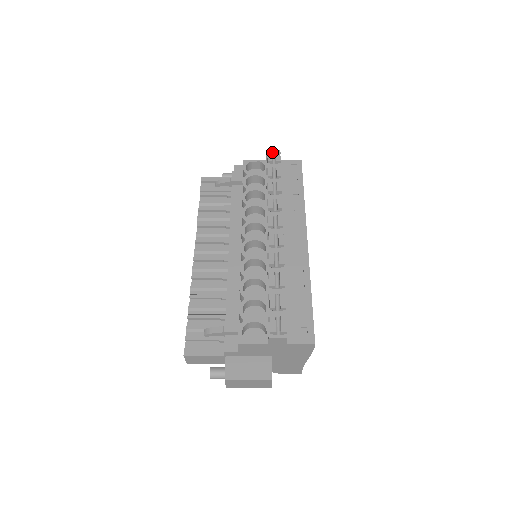
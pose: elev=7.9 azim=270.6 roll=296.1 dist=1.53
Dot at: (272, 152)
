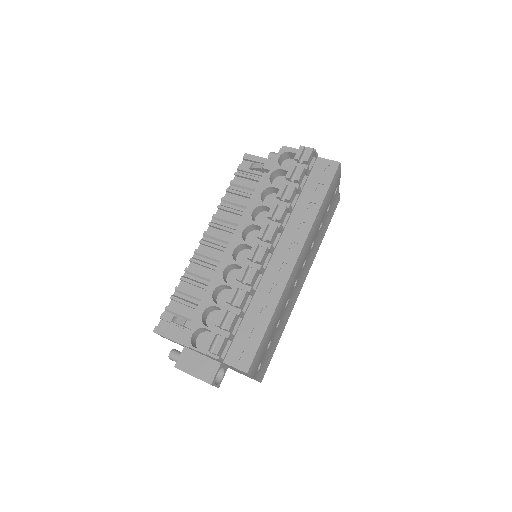
Dot at: (307, 147)
